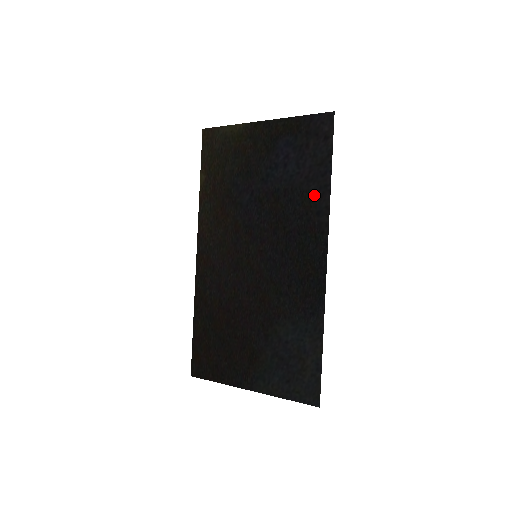
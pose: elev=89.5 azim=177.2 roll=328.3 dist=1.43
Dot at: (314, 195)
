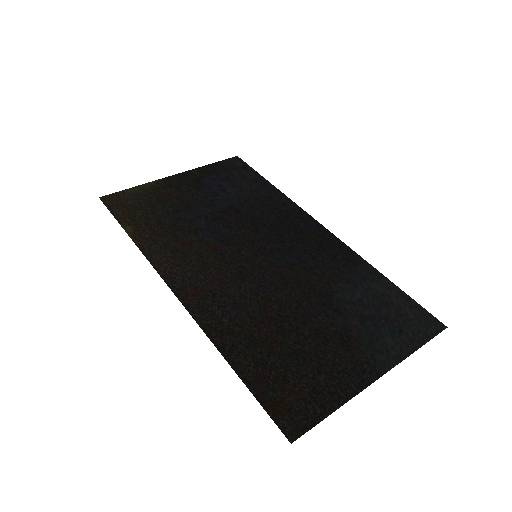
Dot at: (269, 197)
